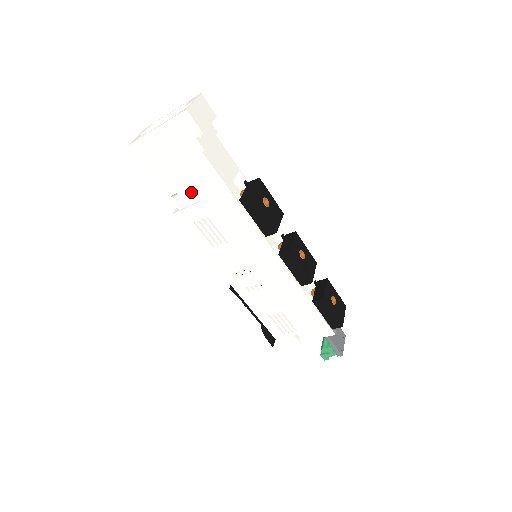
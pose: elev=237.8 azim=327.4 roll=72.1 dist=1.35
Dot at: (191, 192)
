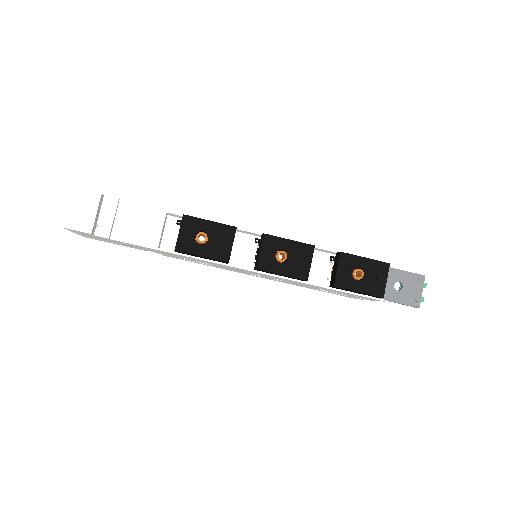
Dot at: (148, 250)
